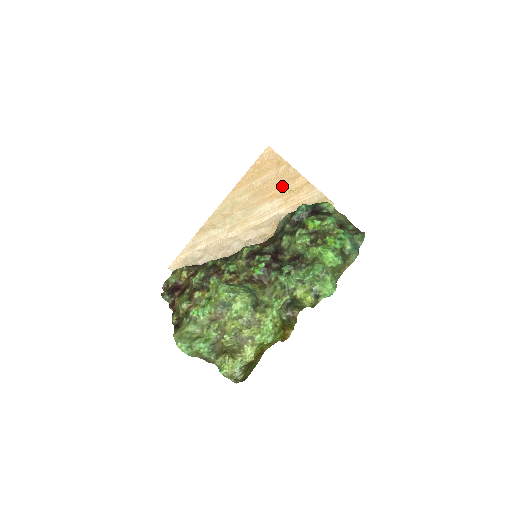
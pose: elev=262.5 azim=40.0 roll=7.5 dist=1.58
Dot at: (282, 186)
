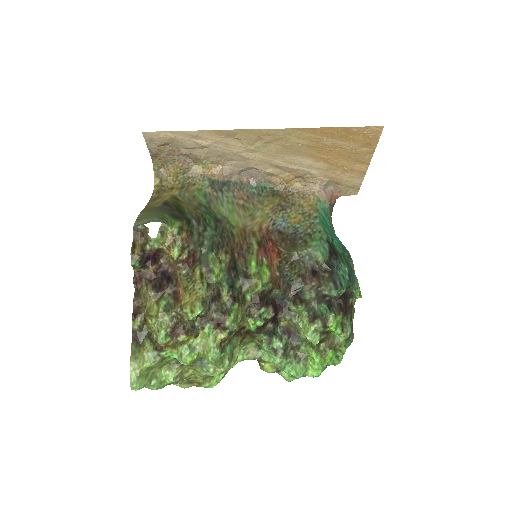
Dot at: (343, 159)
